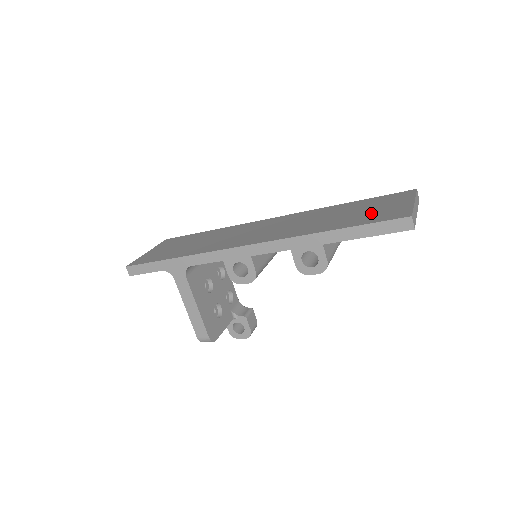
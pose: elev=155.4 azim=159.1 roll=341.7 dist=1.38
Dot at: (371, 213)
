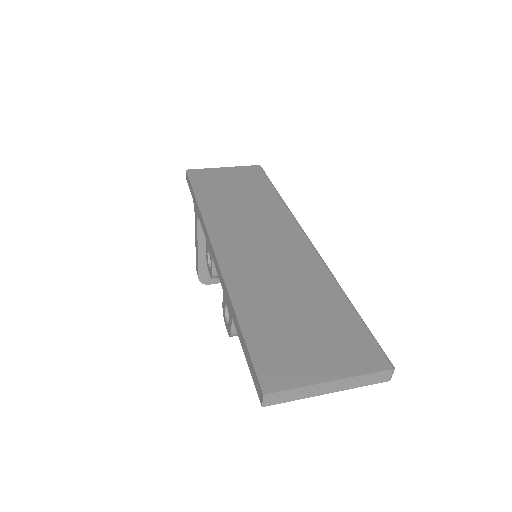
Dot at: (290, 340)
